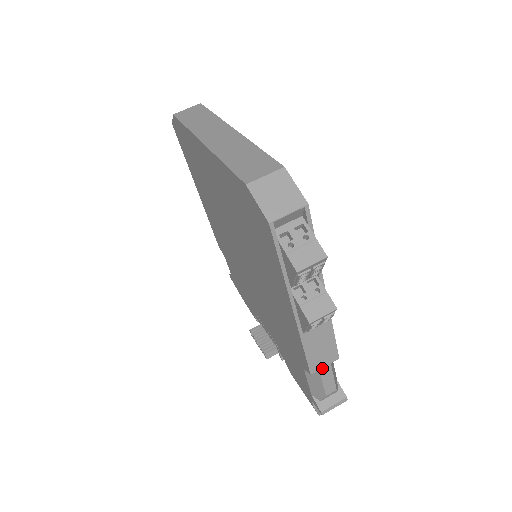
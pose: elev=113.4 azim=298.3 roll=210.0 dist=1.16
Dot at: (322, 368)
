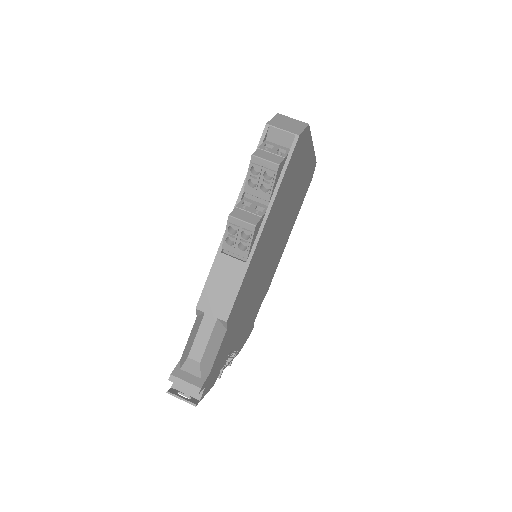
Dot at: (208, 314)
